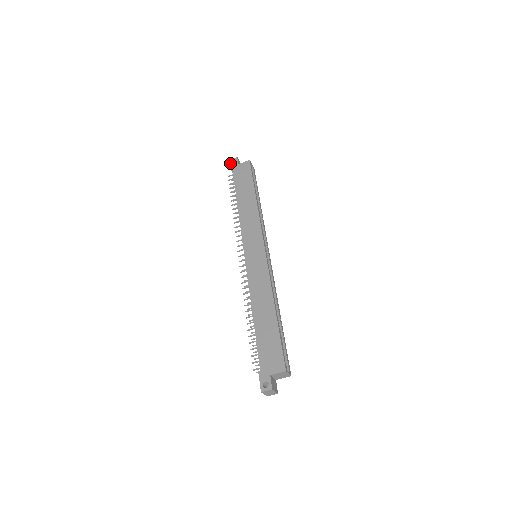
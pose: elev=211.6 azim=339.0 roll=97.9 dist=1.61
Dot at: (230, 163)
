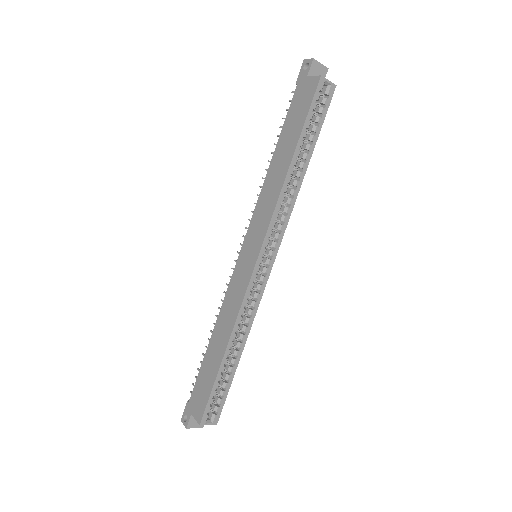
Dot at: (301, 67)
